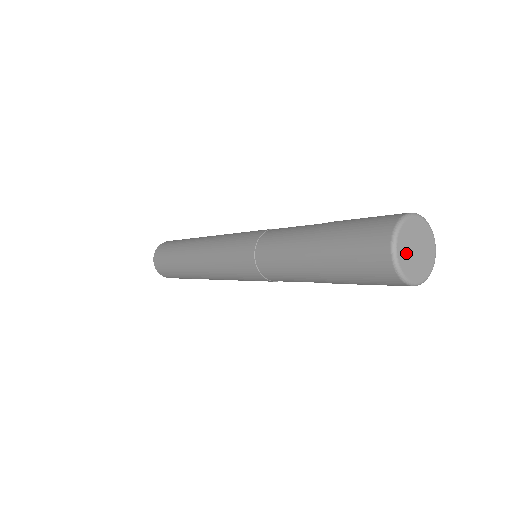
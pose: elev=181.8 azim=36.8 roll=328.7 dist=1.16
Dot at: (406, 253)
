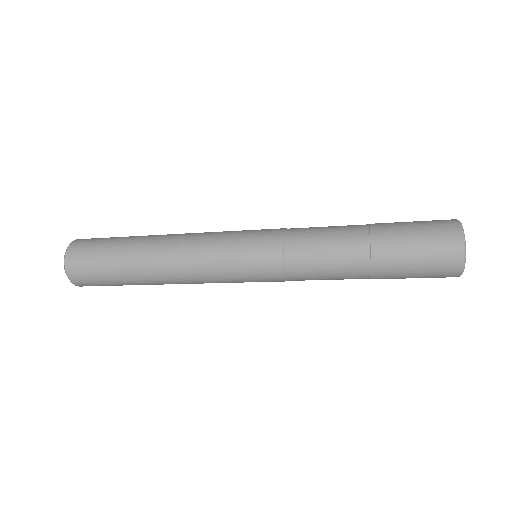
Dot at: occluded
